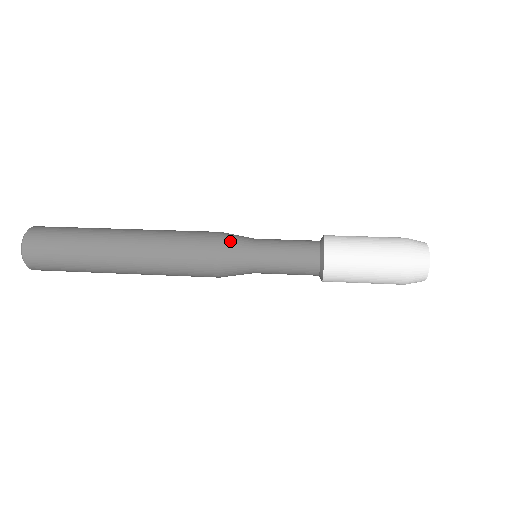
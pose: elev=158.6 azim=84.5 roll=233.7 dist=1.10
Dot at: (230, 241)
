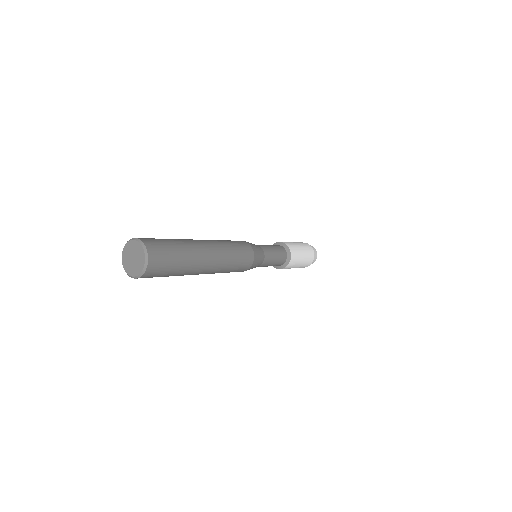
Dot at: occluded
